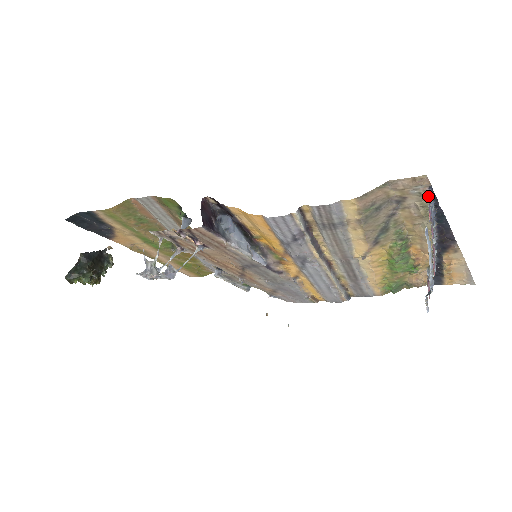
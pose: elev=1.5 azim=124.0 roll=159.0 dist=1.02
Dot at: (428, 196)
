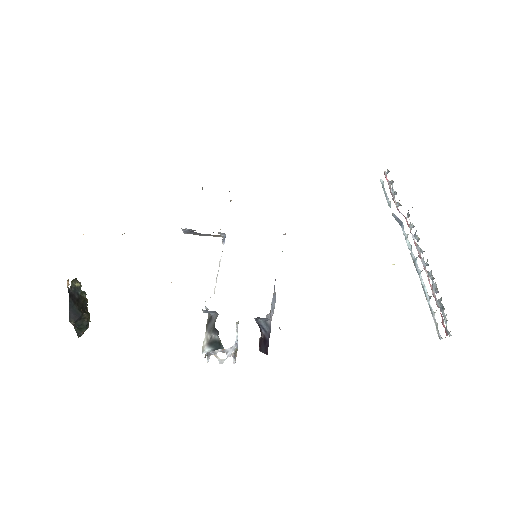
Dot at: occluded
